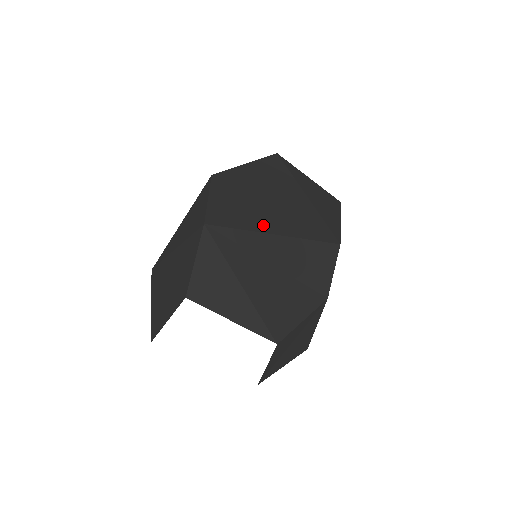
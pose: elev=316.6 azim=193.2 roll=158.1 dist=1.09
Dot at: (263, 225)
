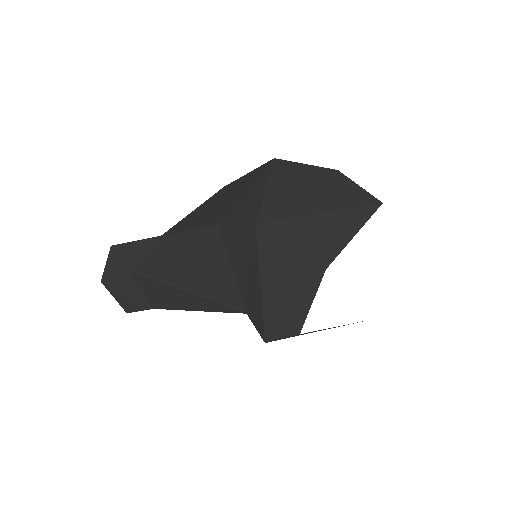
Dot at: occluded
